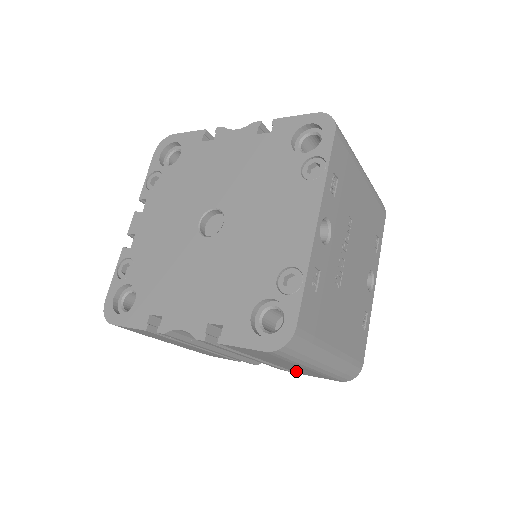
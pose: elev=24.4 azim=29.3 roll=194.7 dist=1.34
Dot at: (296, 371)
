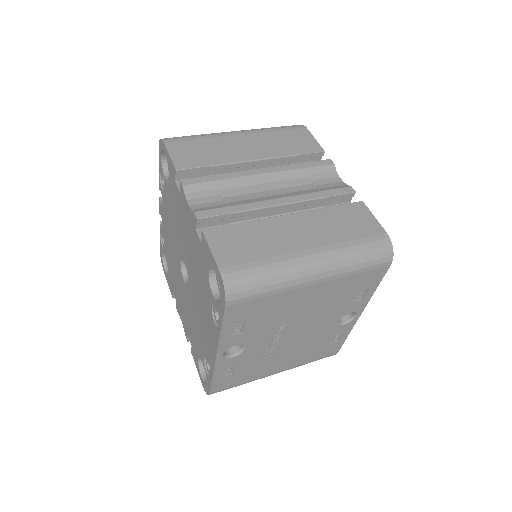
Dot at: occluded
